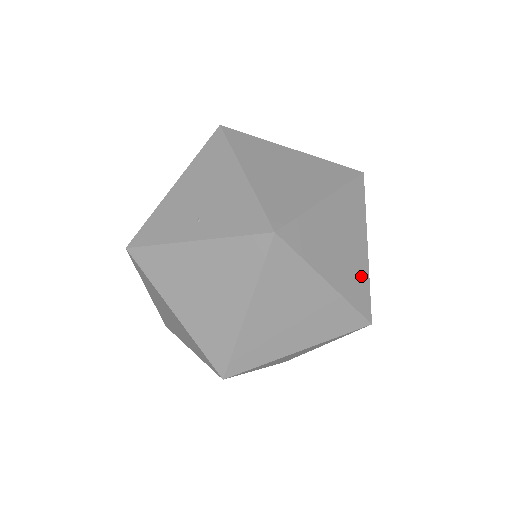
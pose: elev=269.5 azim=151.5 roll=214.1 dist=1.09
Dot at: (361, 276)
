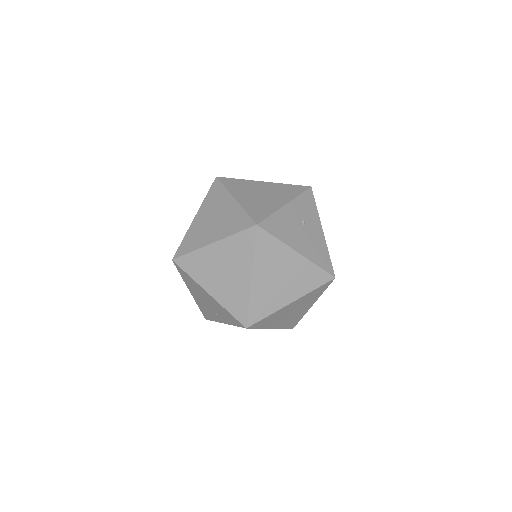
Dot at: (308, 271)
